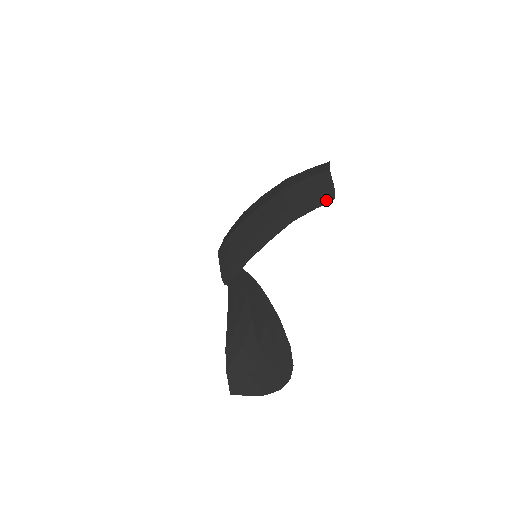
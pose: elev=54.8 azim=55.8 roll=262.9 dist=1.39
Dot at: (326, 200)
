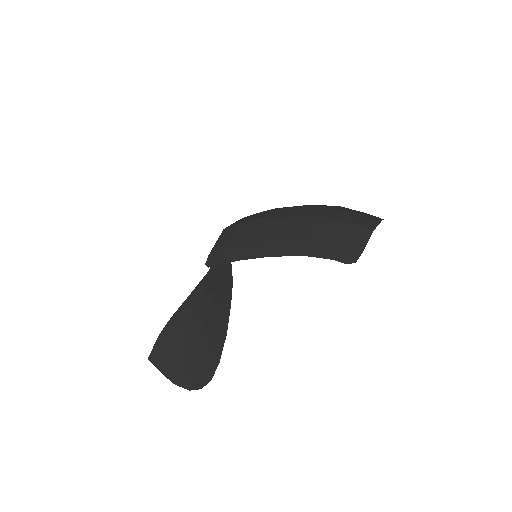
Dot at: (346, 258)
